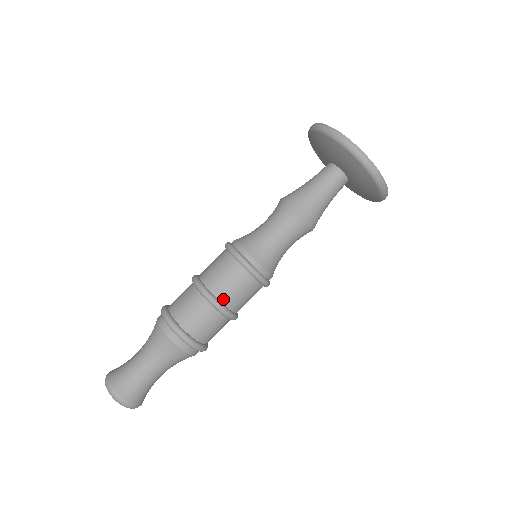
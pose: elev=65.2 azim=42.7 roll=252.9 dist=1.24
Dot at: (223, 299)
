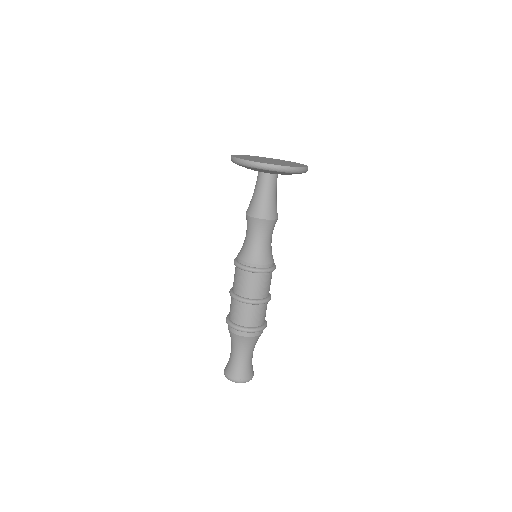
Dot at: (253, 297)
